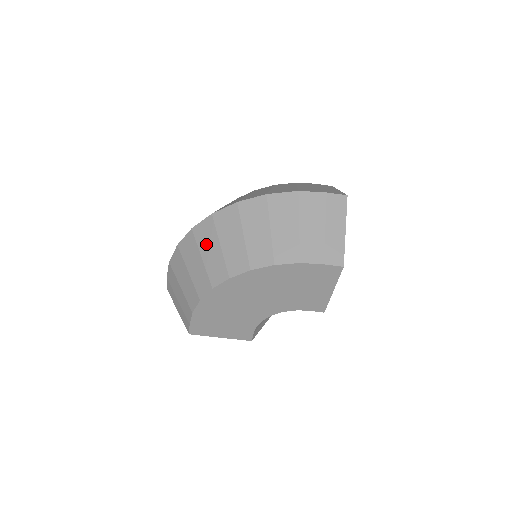
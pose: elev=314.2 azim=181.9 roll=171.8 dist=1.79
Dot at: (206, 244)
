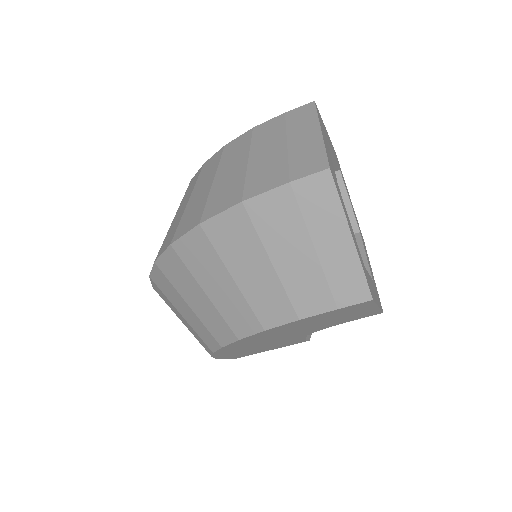
Dot at: (174, 300)
